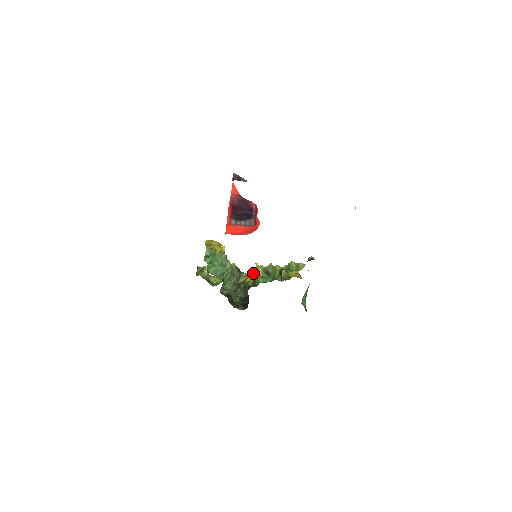
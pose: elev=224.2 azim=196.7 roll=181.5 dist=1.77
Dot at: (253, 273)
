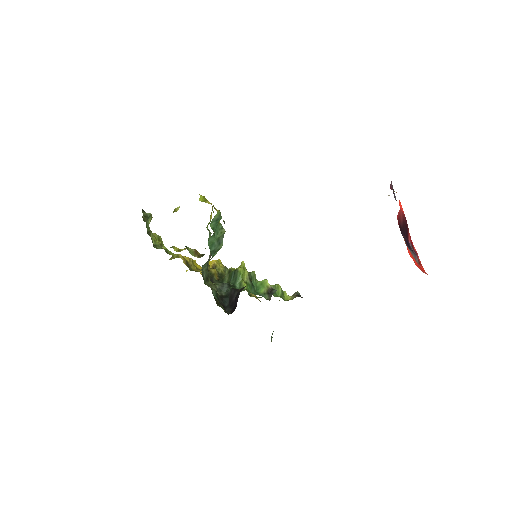
Dot at: (238, 271)
